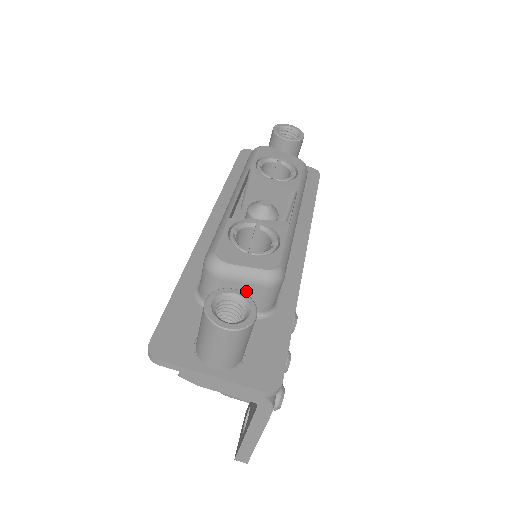
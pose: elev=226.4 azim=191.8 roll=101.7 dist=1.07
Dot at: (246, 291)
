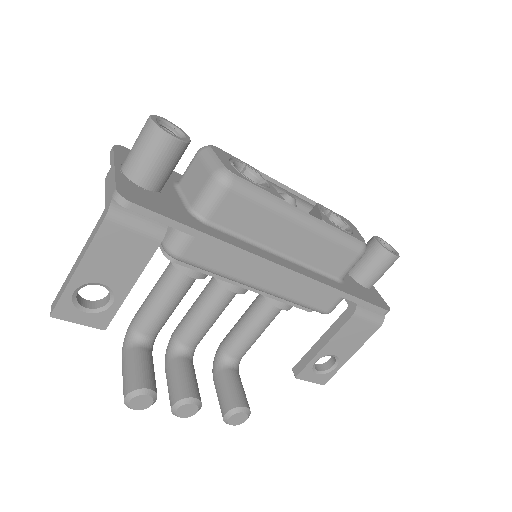
Dot at: (200, 175)
